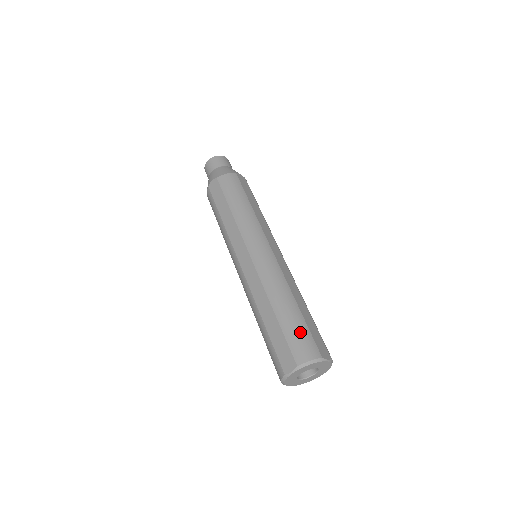
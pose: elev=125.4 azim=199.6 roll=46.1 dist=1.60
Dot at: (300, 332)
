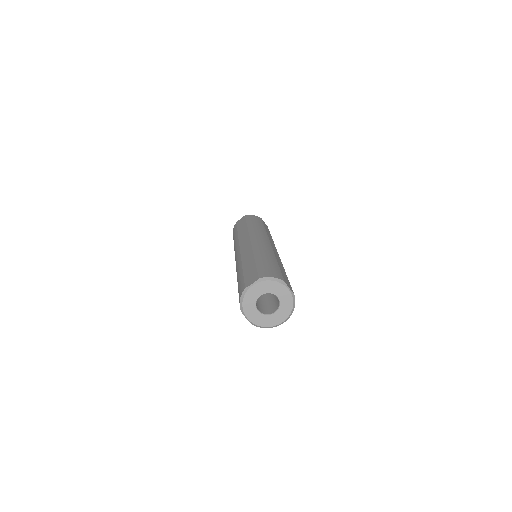
Dot at: (271, 267)
